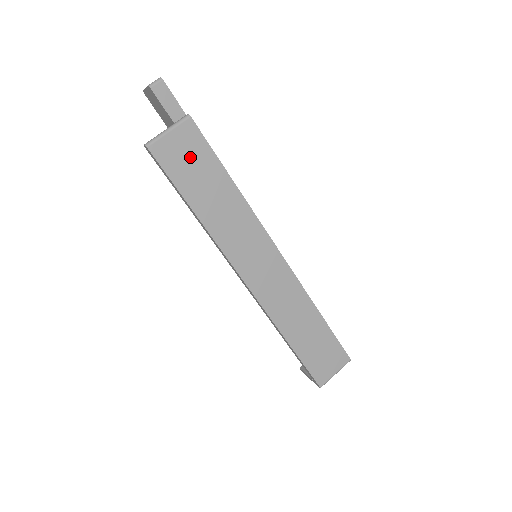
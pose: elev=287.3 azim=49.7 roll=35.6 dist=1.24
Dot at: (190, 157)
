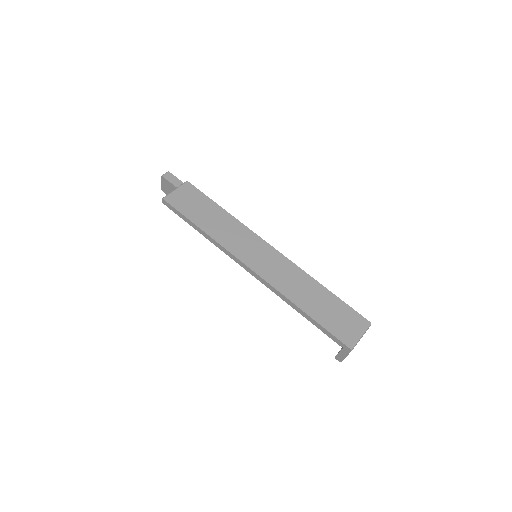
Dot at: (191, 200)
